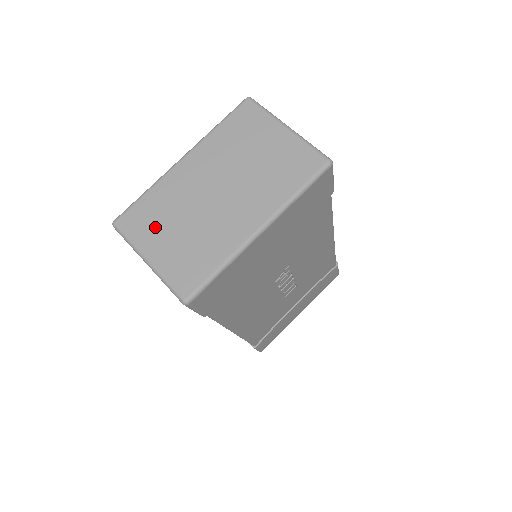
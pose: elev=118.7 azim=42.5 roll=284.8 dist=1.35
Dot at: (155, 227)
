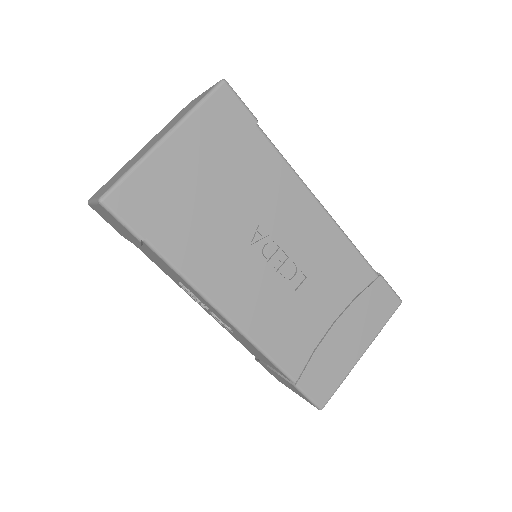
Dot at: occluded
